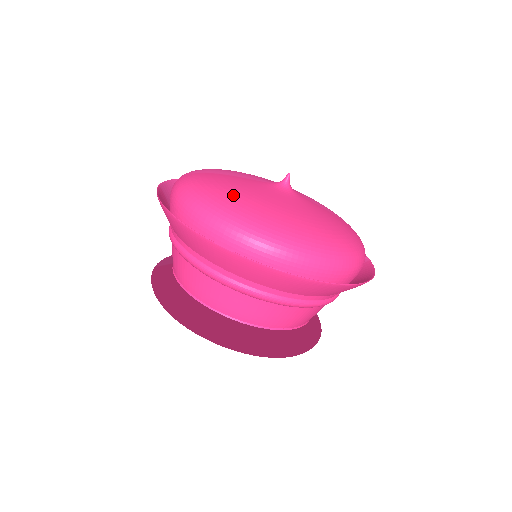
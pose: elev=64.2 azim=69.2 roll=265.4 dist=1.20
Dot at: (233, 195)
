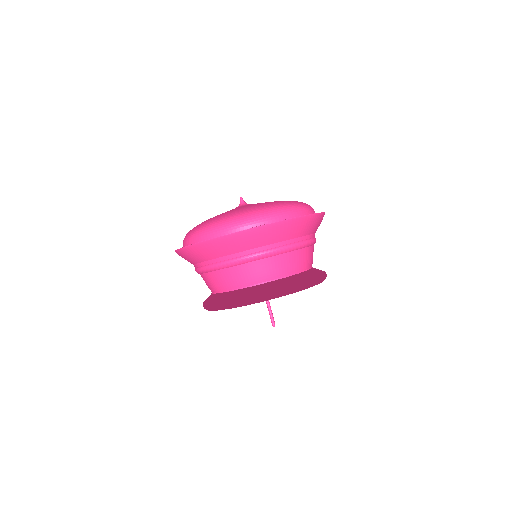
Dot at: occluded
